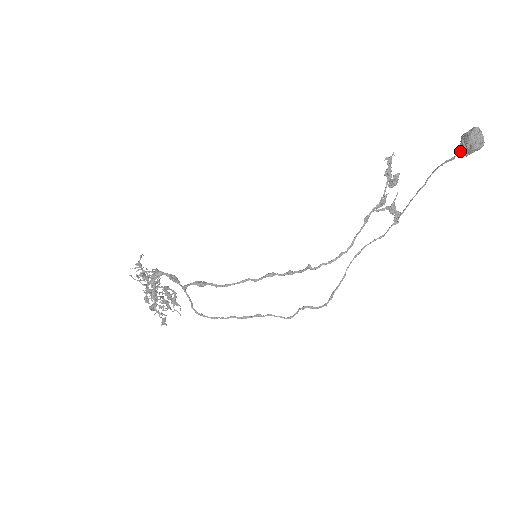
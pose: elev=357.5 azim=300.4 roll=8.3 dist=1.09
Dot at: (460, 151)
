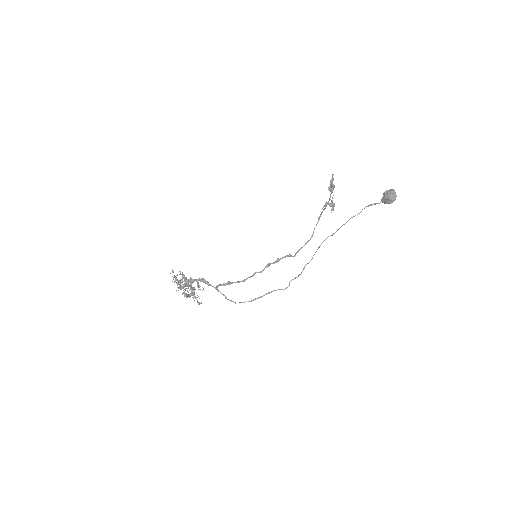
Dot at: (384, 202)
